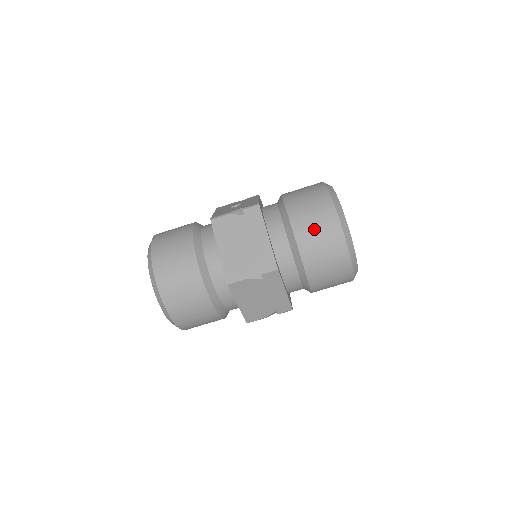
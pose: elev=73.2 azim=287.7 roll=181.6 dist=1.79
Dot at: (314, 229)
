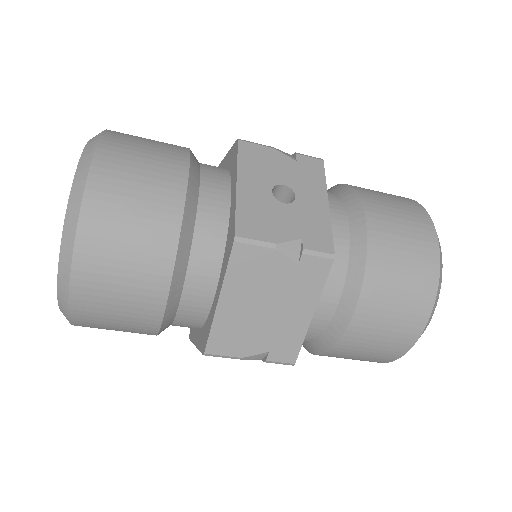
Dot at: (381, 331)
